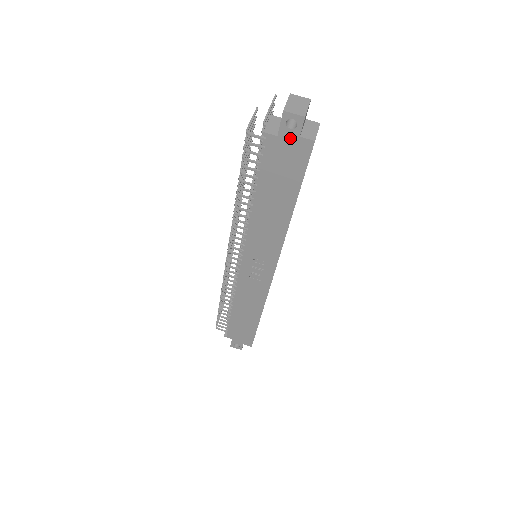
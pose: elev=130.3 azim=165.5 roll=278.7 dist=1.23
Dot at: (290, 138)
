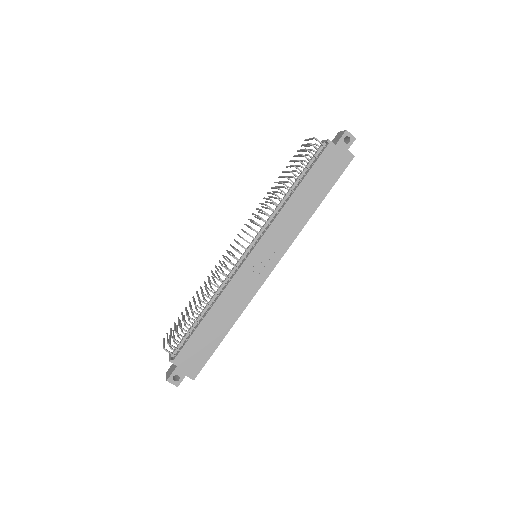
Dot at: (342, 149)
